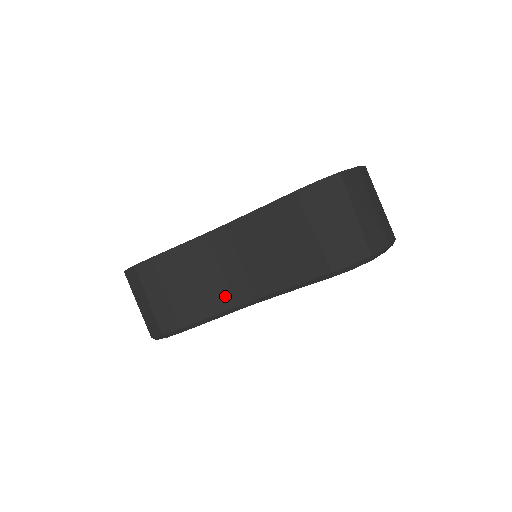
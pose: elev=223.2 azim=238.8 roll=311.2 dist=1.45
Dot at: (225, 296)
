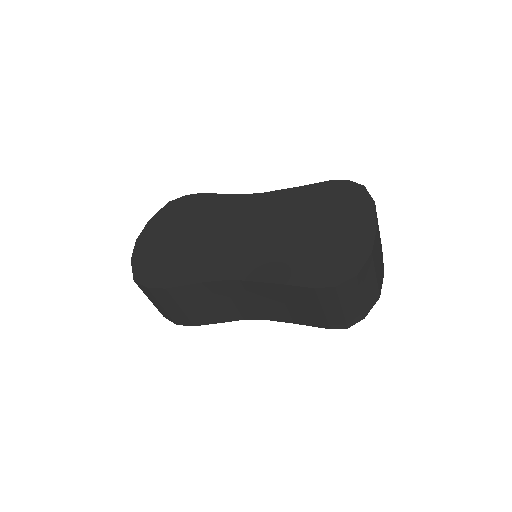
Dot at: (235, 314)
